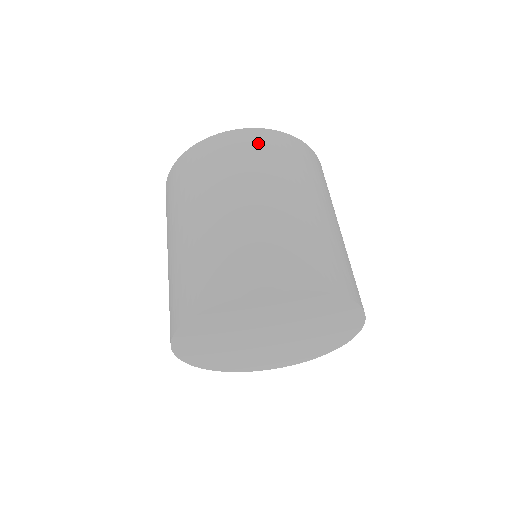
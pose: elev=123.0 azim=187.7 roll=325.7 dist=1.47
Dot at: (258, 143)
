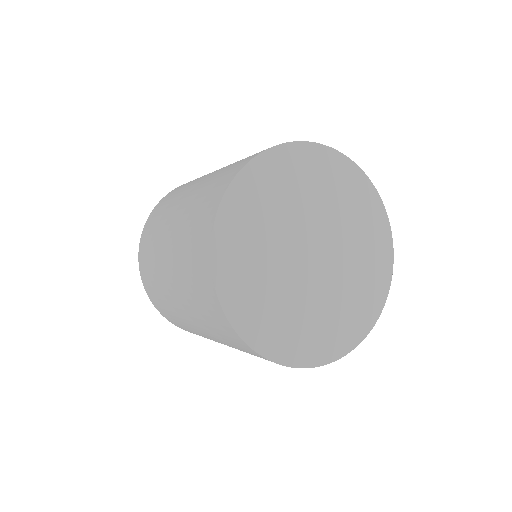
Dot at: occluded
